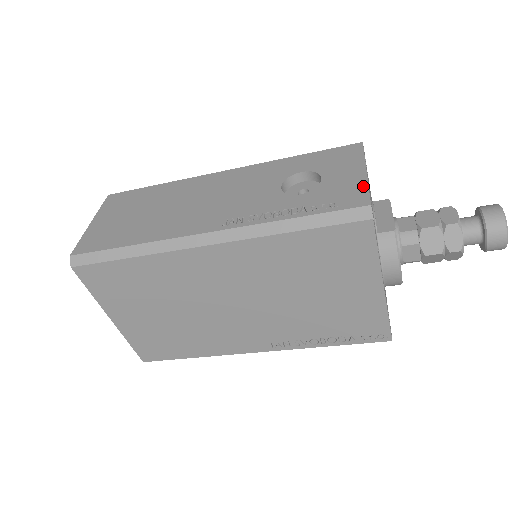
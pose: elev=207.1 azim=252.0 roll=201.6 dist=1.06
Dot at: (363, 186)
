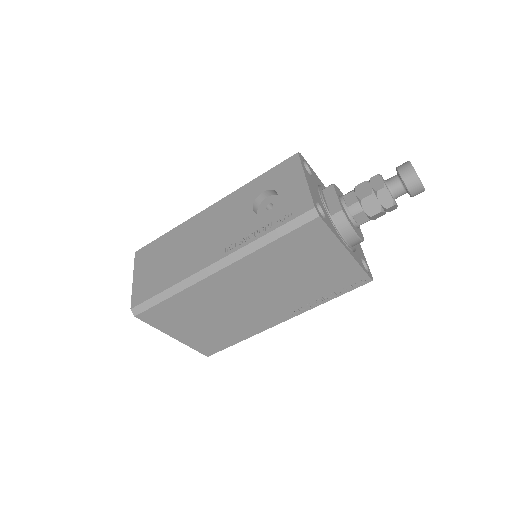
Dot at: (306, 193)
